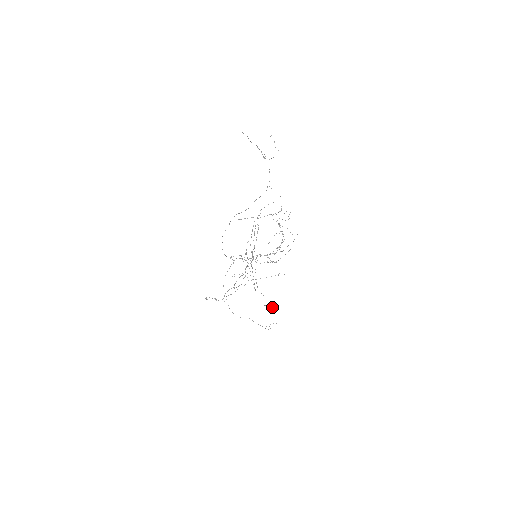
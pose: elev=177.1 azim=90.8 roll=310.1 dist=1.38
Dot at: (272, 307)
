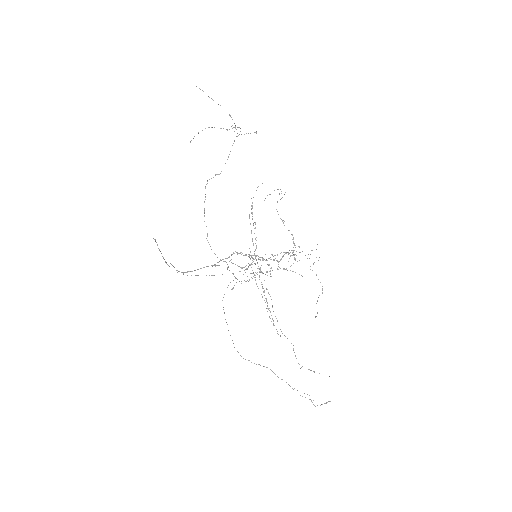
Dot at: (313, 371)
